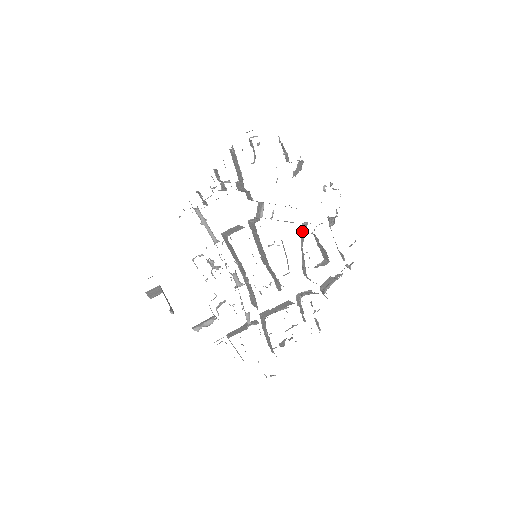
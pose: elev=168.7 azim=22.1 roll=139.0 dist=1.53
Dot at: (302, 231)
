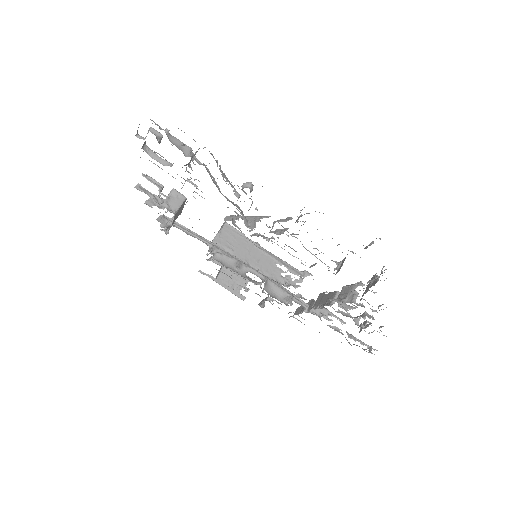
Dot at: occluded
